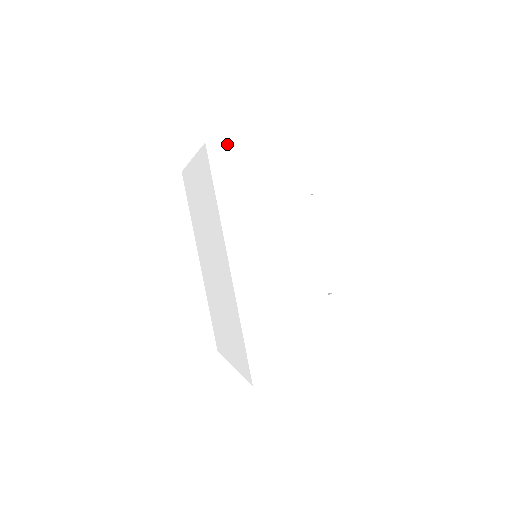
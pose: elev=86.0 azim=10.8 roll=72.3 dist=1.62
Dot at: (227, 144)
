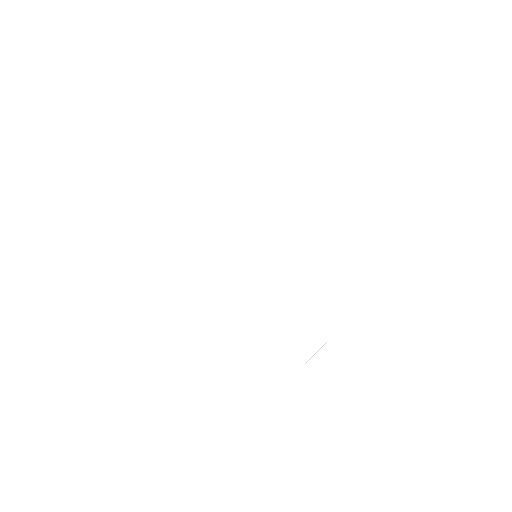
Dot at: (189, 148)
